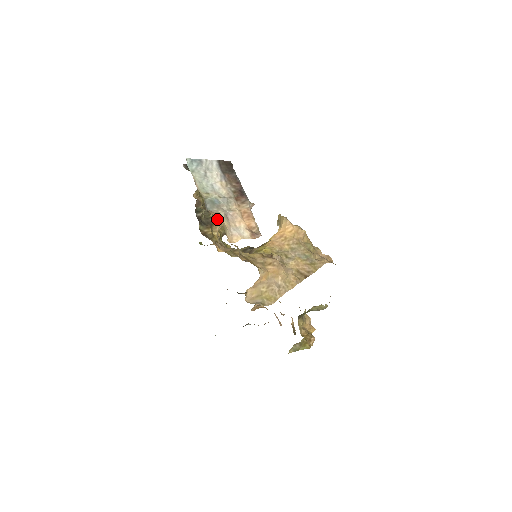
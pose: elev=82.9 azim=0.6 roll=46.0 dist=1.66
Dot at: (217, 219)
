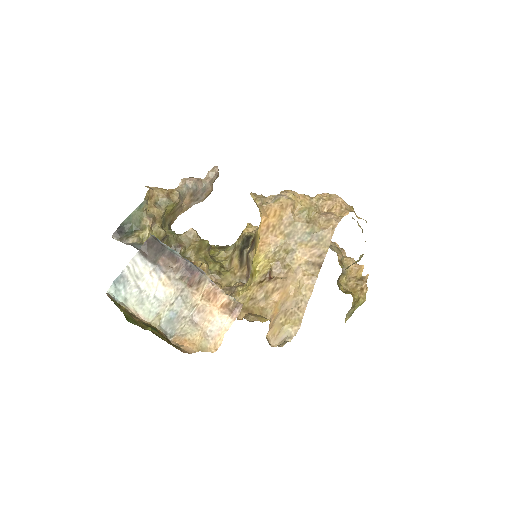
Dot at: occluded
